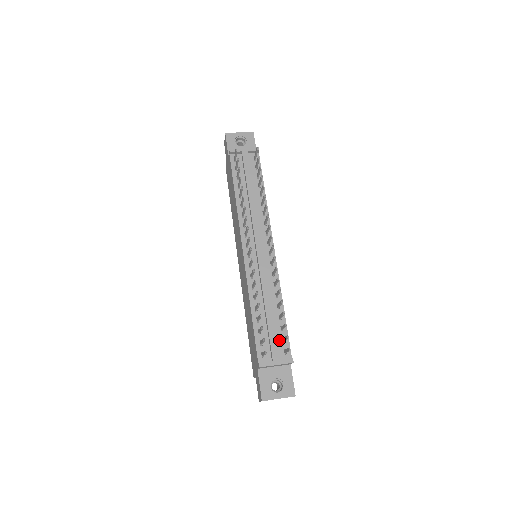
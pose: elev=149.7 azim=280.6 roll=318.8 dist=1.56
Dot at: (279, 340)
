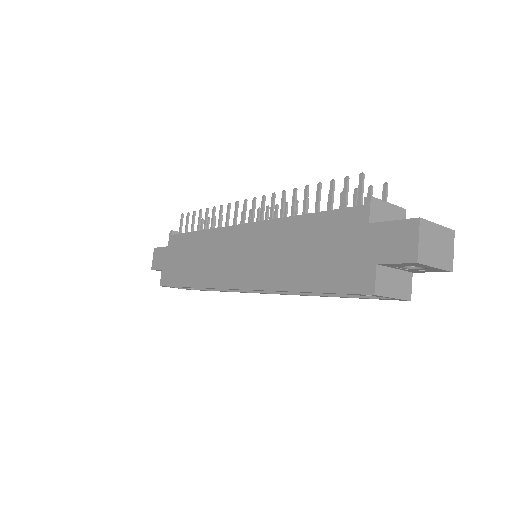
Dot at: occluded
